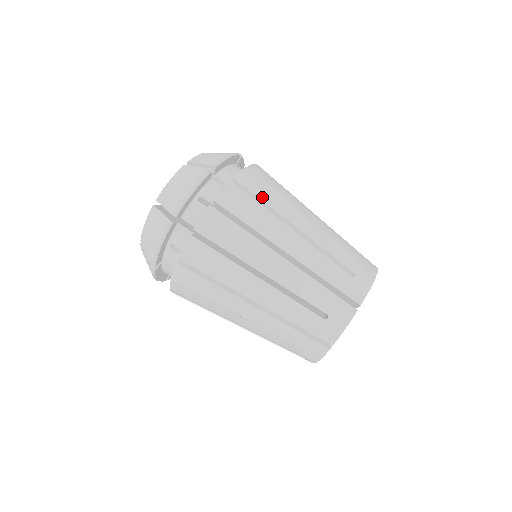
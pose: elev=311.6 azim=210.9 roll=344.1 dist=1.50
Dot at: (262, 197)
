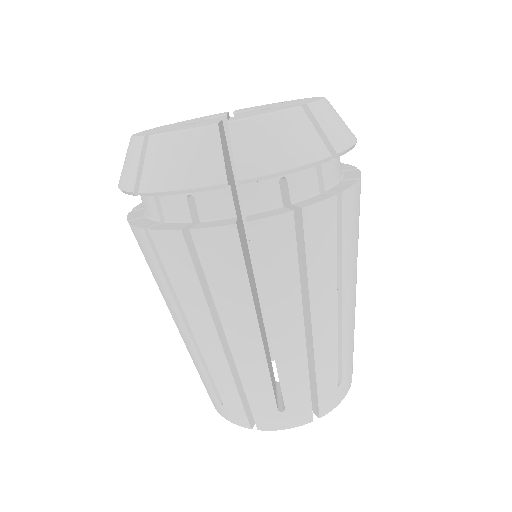
Dot at: (345, 240)
